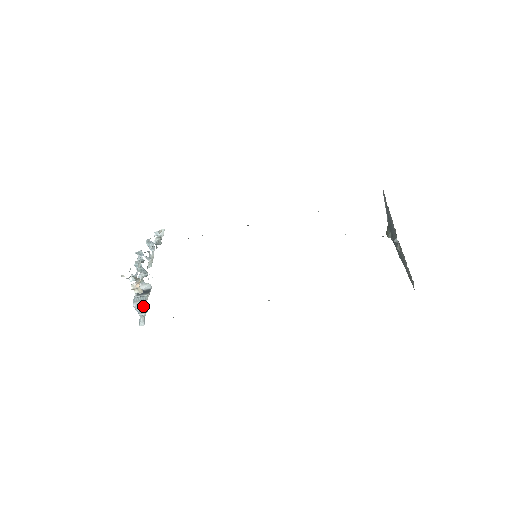
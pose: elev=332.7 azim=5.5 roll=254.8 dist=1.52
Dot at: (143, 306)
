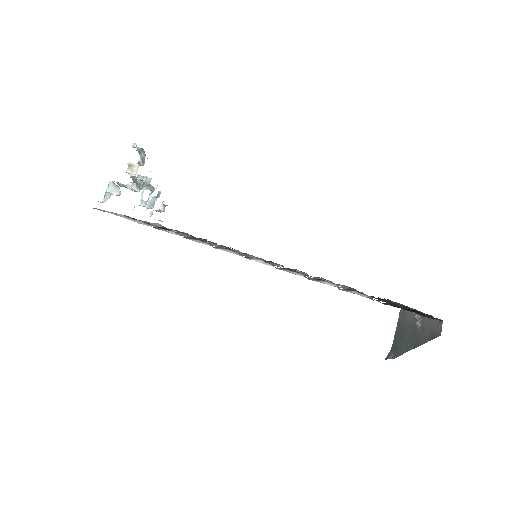
Dot at: (122, 185)
